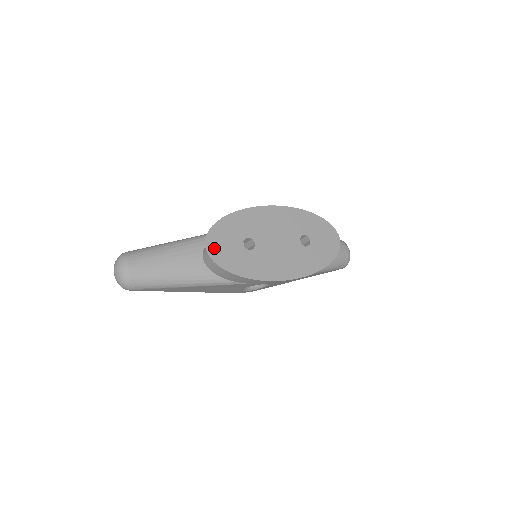
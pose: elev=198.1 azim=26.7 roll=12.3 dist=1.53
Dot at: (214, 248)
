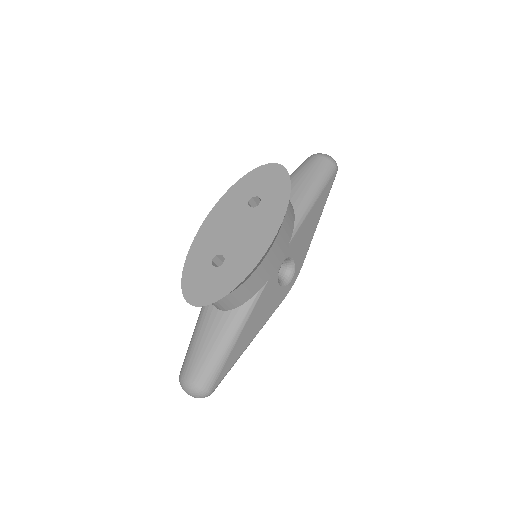
Dot at: (198, 297)
